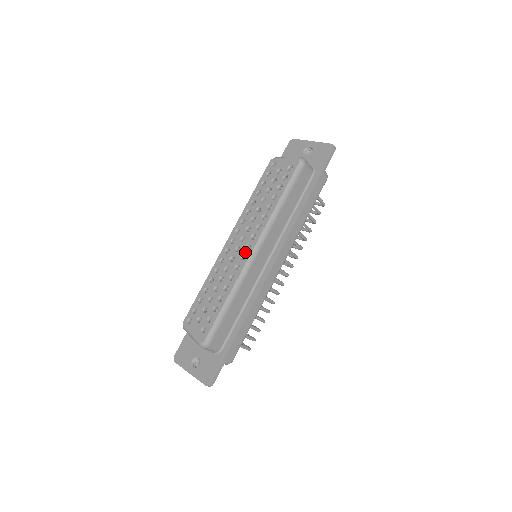
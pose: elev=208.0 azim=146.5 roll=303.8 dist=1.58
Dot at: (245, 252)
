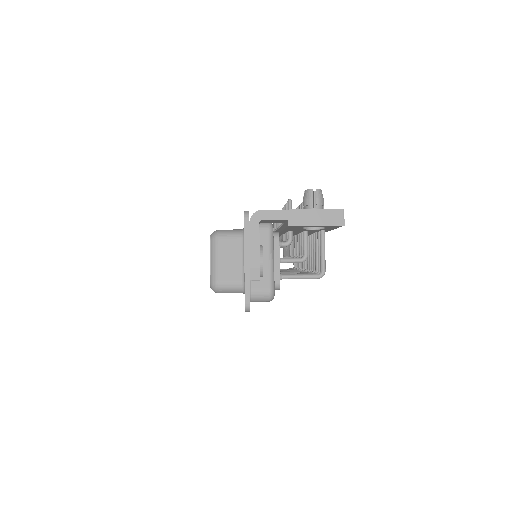
Dot at: occluded
